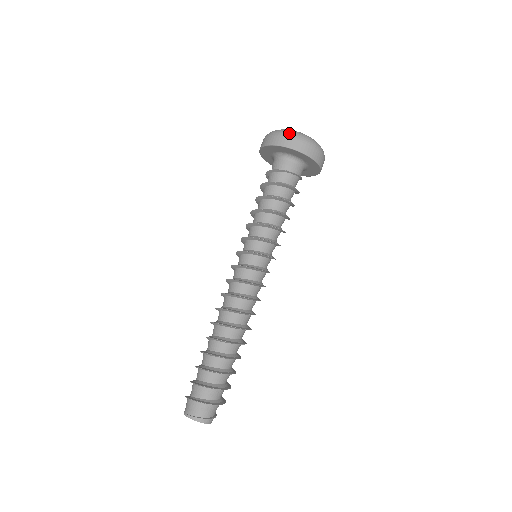
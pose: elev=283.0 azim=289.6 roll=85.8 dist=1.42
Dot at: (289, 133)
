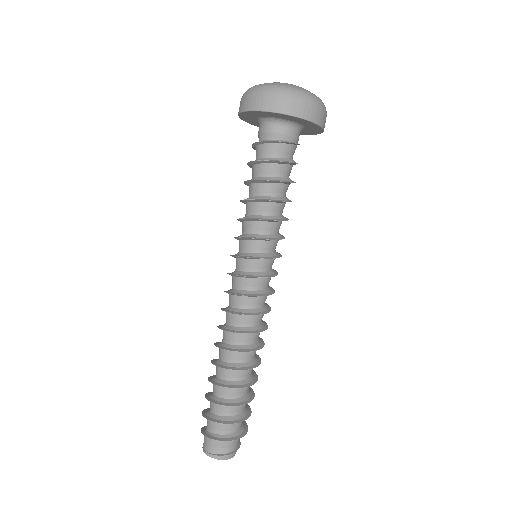
Dot at: (266, 90)
